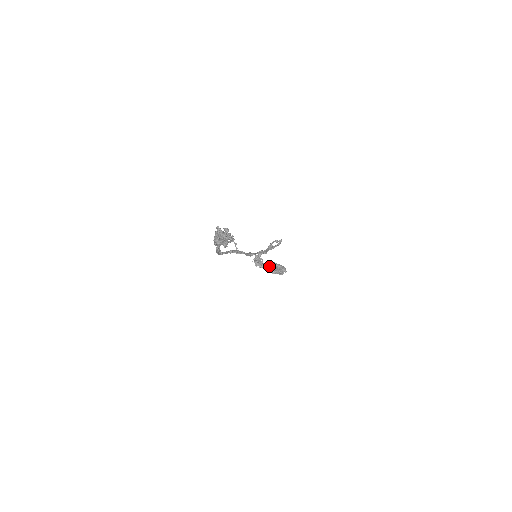
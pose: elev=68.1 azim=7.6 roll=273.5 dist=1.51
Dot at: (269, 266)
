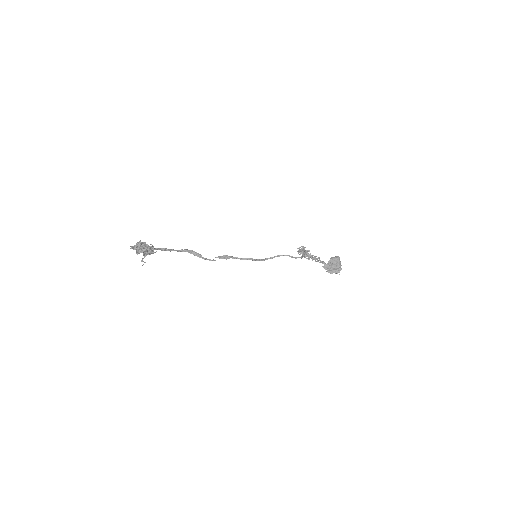
Dot at: (317, 260)
